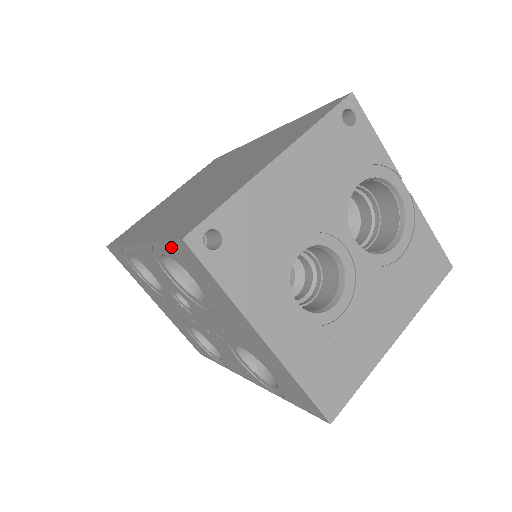
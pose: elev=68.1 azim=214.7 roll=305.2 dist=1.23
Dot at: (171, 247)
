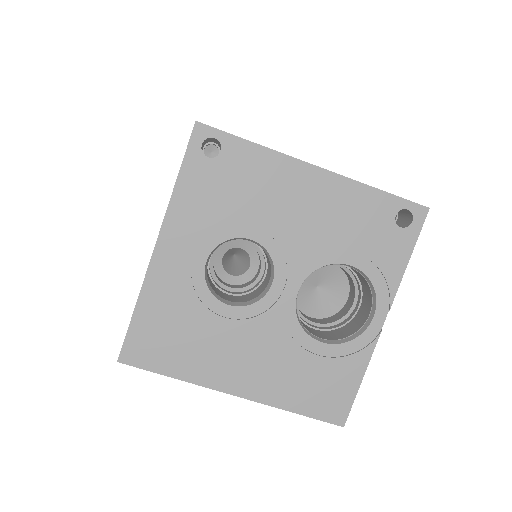
Dot at: occluded
